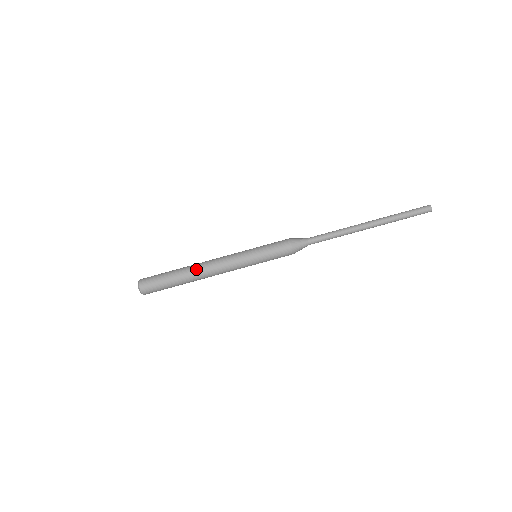
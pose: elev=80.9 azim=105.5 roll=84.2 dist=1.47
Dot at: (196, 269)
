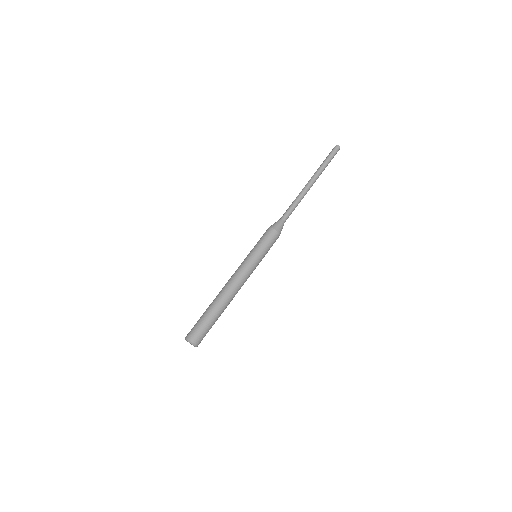
Dot at: (219, 293)
